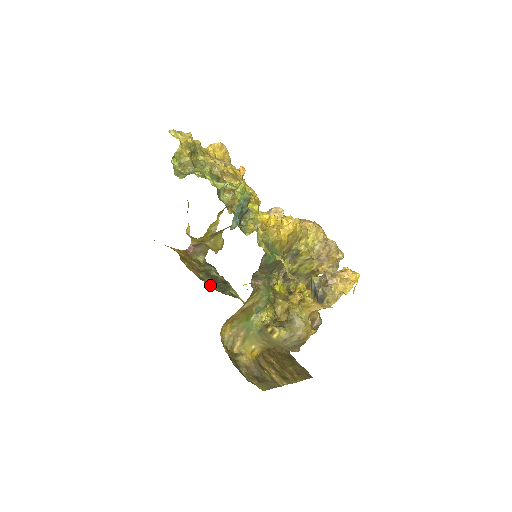
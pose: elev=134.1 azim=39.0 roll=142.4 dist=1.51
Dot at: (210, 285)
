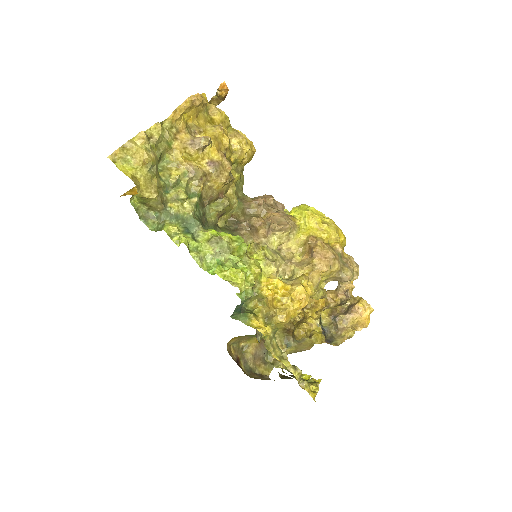
Dot at: occluded
